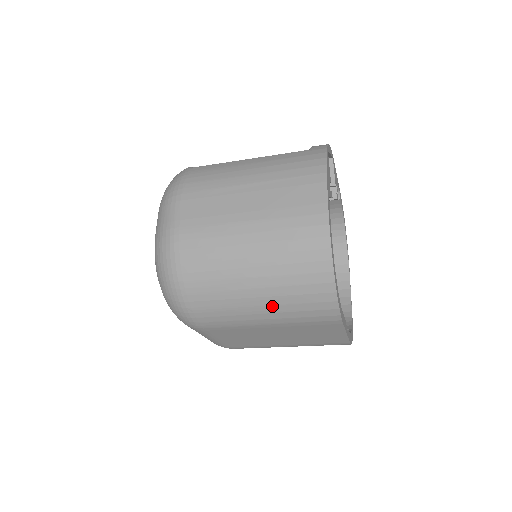
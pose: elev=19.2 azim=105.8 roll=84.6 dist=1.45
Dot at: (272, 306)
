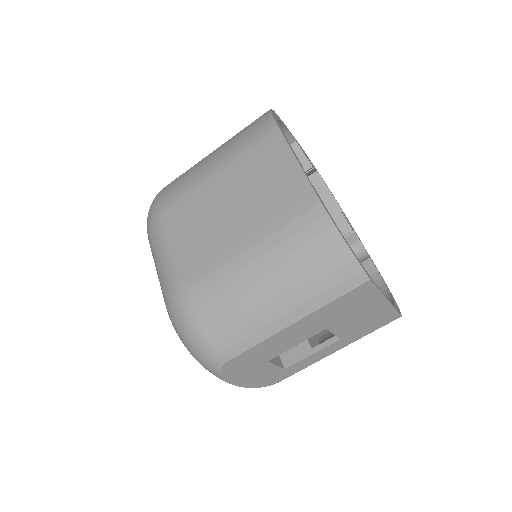
Dot at: (221, 149)
